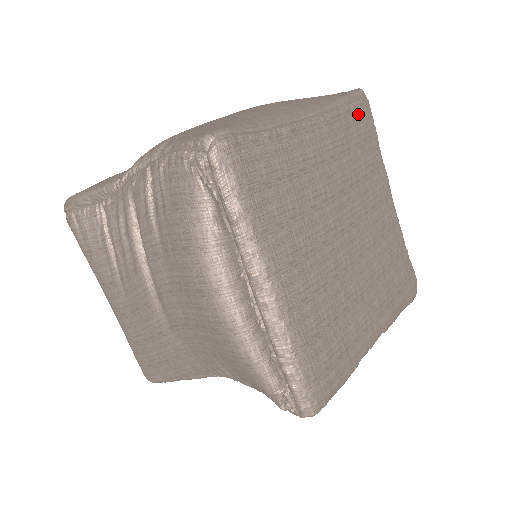
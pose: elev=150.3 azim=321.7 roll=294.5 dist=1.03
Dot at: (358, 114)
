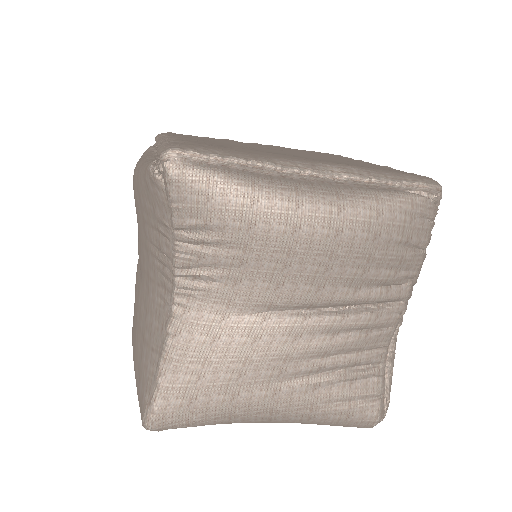
Dot at: occluded
